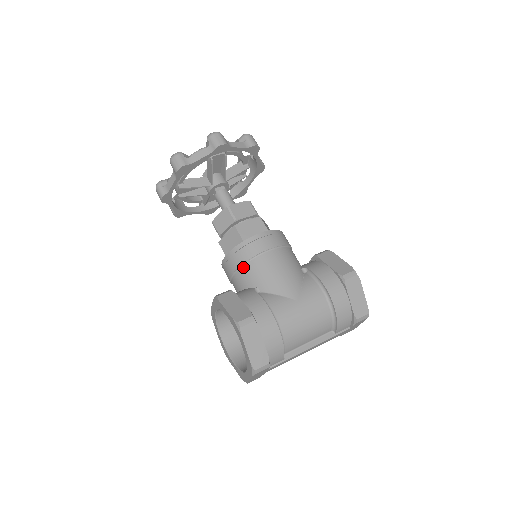
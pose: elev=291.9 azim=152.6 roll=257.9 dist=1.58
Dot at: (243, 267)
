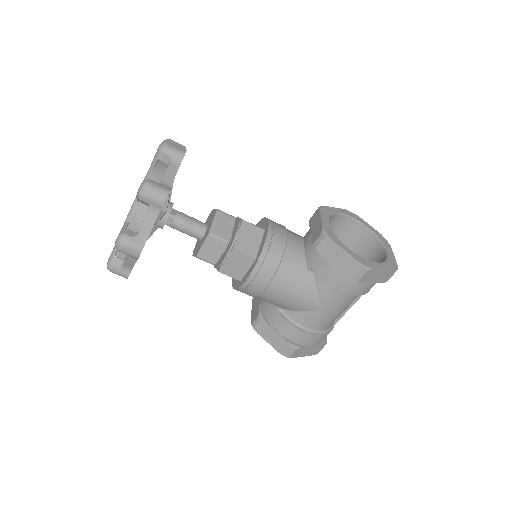
Dot at: occluded
